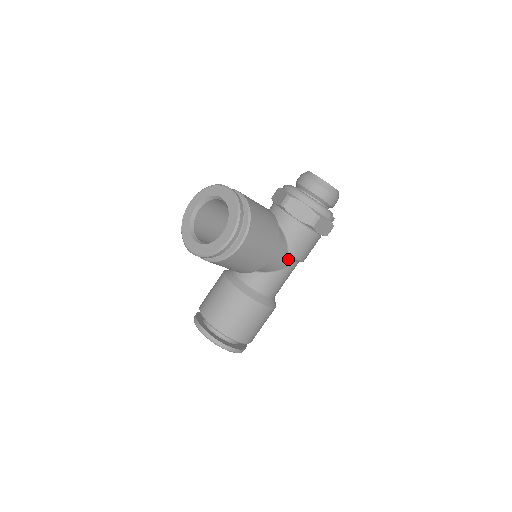
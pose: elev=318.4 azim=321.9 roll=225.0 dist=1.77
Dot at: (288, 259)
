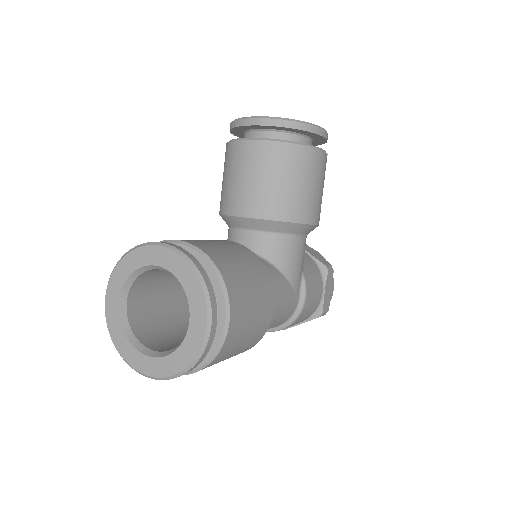
Dot at: (300, 279)
